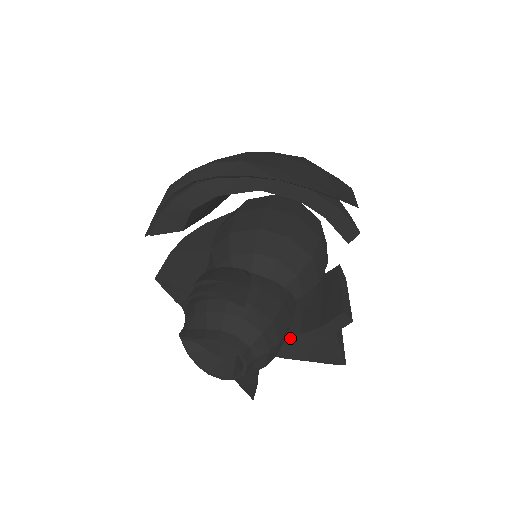
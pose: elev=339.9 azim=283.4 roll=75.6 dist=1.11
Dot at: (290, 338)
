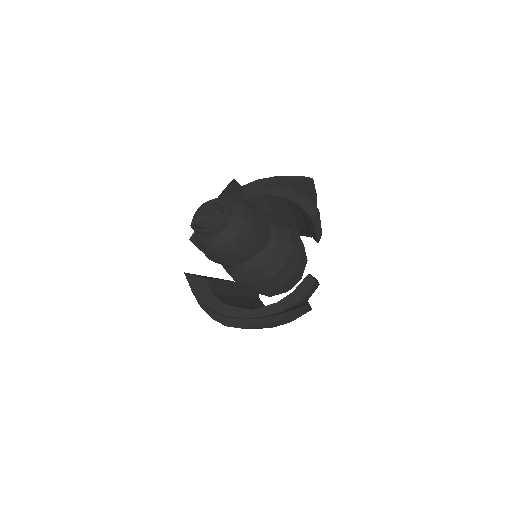
Dot at: (268, 308)
